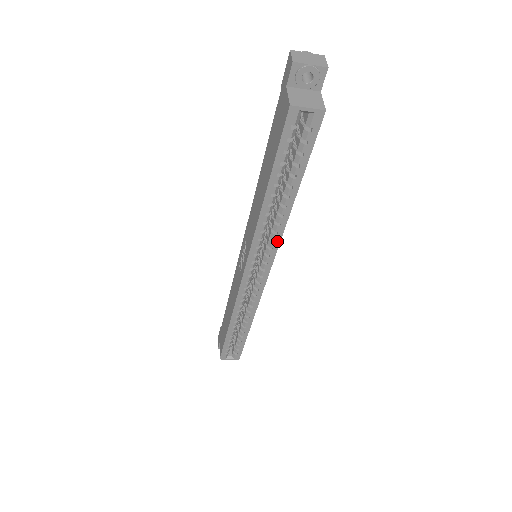
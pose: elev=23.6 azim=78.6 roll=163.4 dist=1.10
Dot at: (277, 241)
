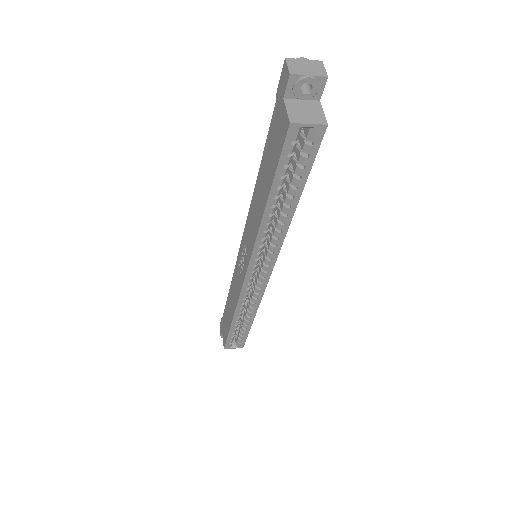
Dot at: (278, 246)
